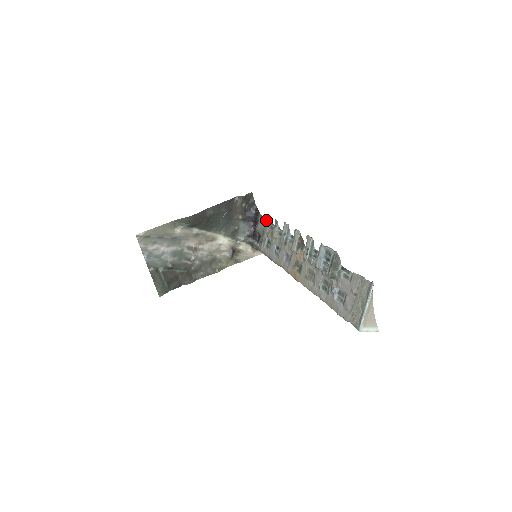
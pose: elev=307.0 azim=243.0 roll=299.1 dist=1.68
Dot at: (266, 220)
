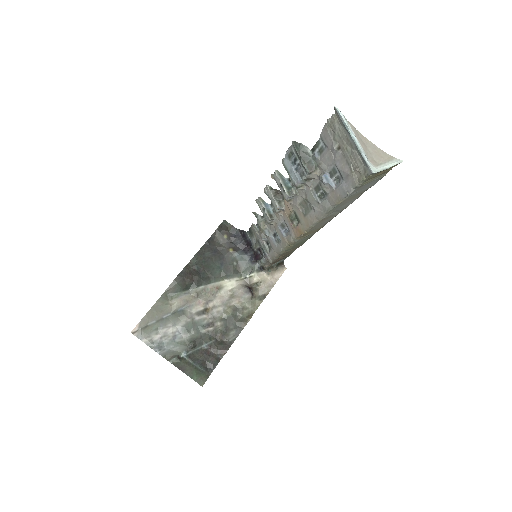
Dot at: (251, 228)
